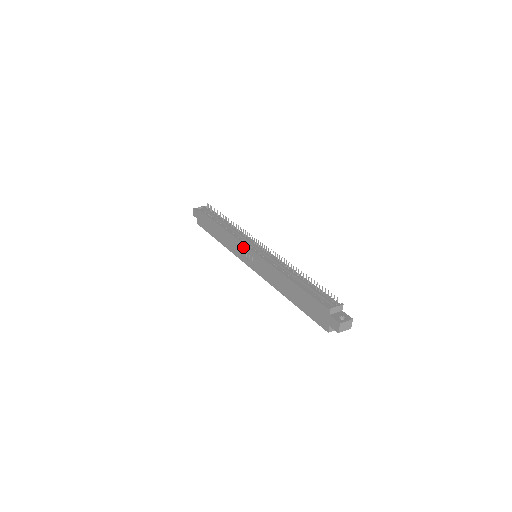
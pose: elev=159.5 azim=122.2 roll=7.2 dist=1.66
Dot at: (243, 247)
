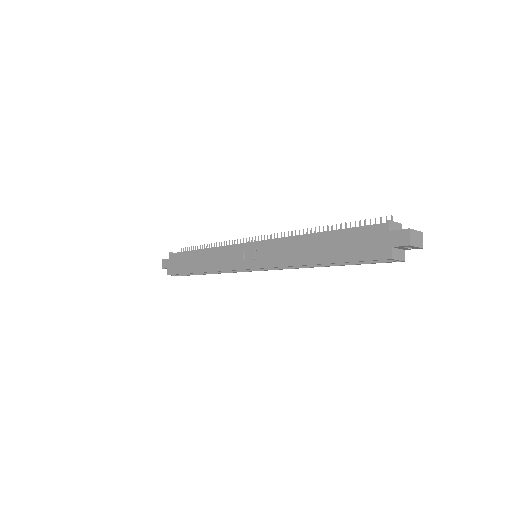
Dot at: (238, 249)
